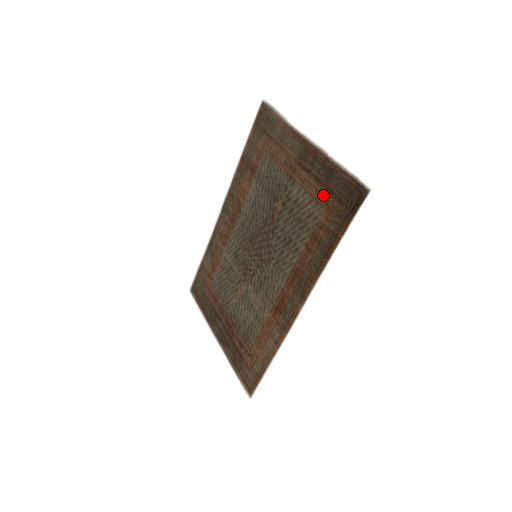
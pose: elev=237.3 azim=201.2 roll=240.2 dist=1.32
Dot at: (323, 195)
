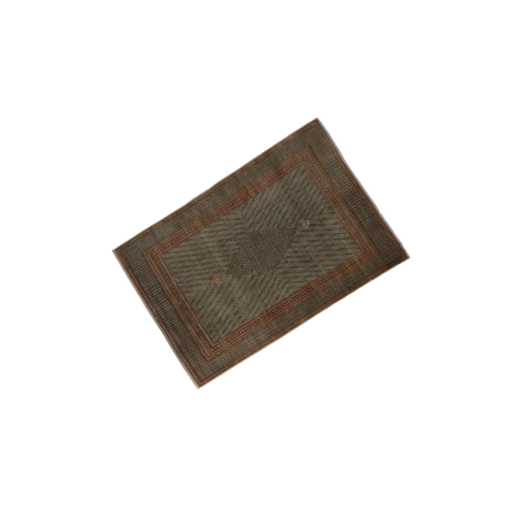
Dot at: (363, 240)
